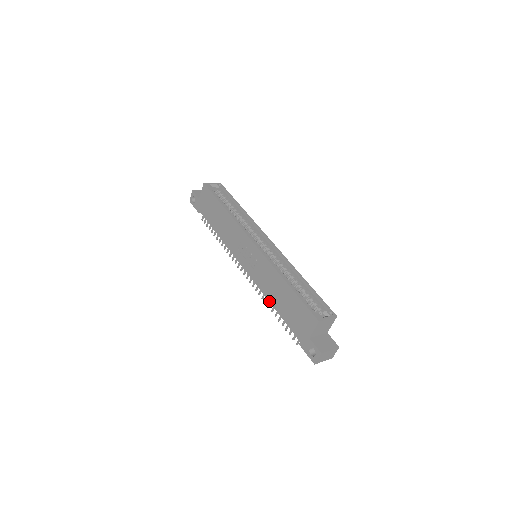
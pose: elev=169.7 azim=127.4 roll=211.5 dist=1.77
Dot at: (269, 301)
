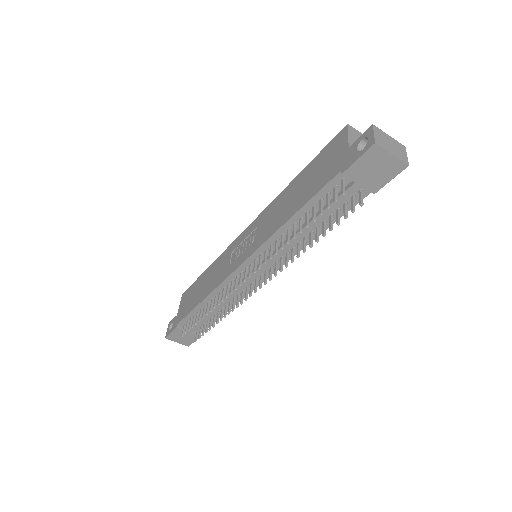
Dot at: (282, 224)
